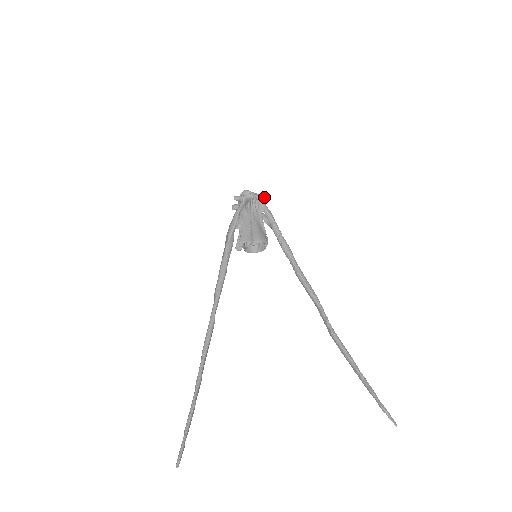
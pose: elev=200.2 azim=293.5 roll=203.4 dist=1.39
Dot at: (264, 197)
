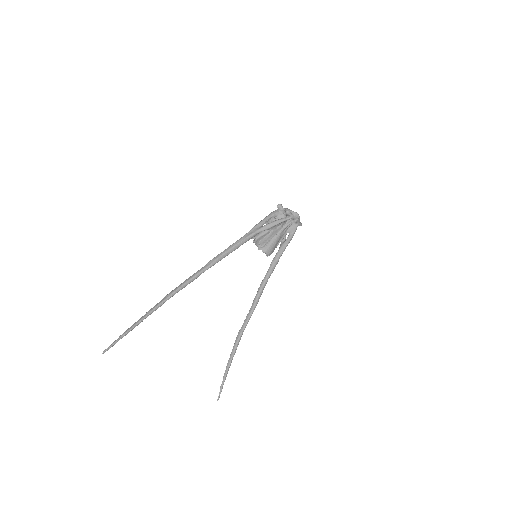
Dot at: (301, 225)
